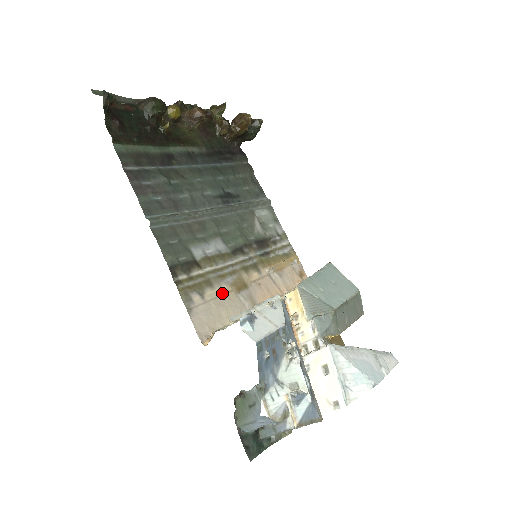
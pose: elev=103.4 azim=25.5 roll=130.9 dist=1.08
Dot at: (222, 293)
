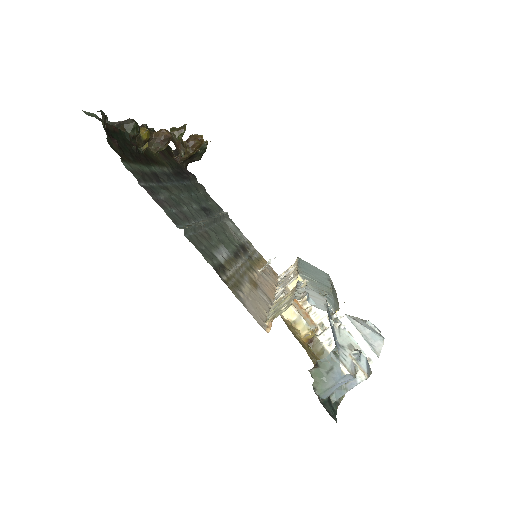
Dot at: (250, 290)
